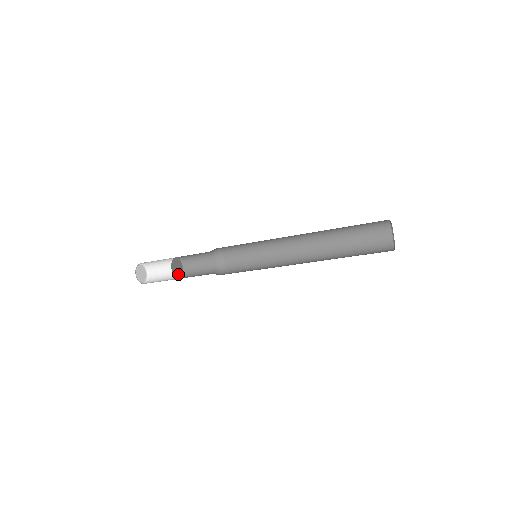
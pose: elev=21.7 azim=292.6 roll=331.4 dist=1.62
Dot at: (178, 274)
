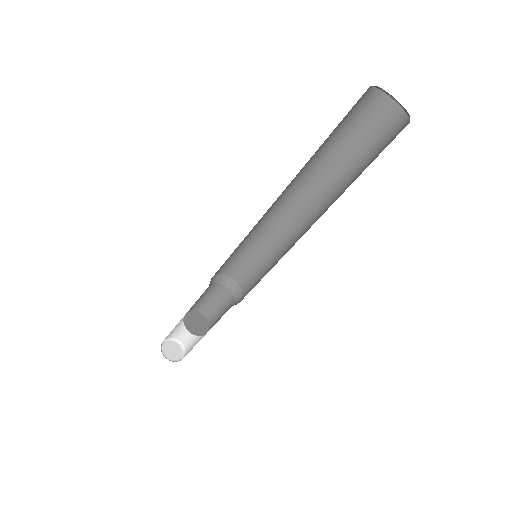
Dot at: (202, 329)
